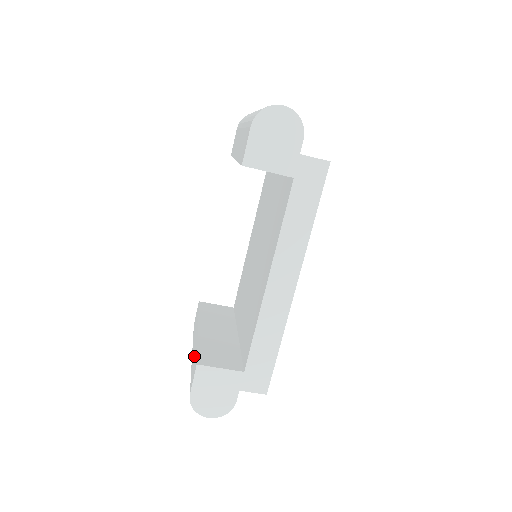
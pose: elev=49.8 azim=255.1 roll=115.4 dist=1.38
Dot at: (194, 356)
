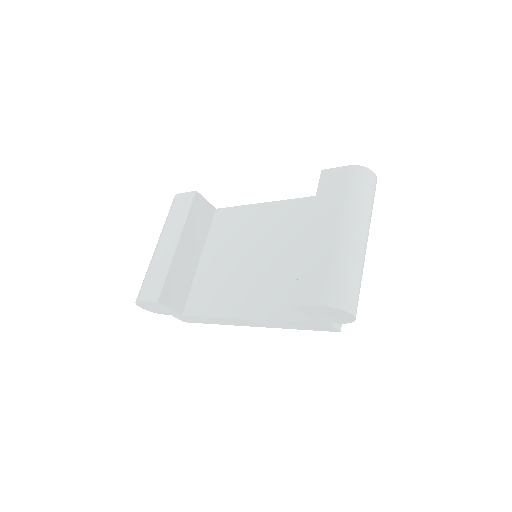
Dot at: (160, 269)
